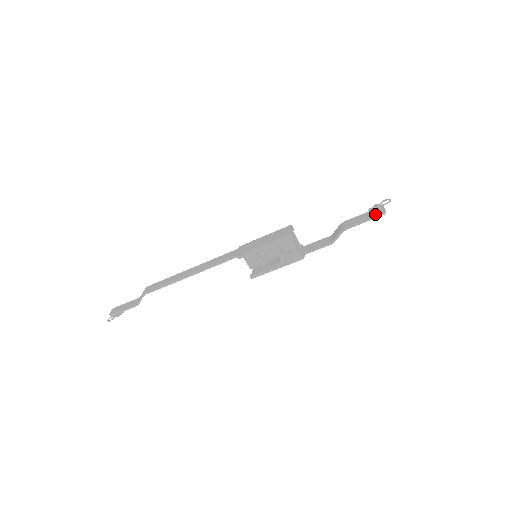
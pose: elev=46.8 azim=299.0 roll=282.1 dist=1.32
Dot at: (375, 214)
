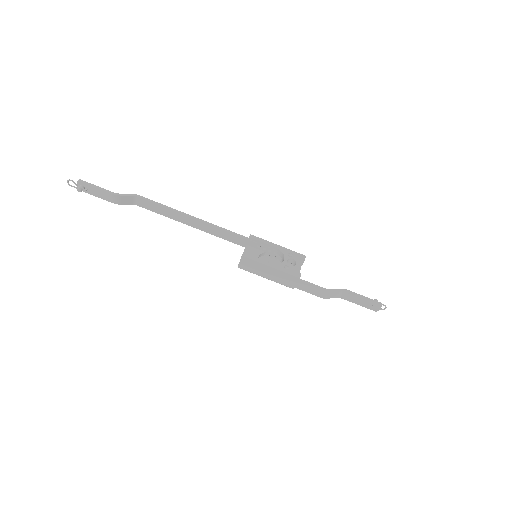
Dot at: (373, 301)
